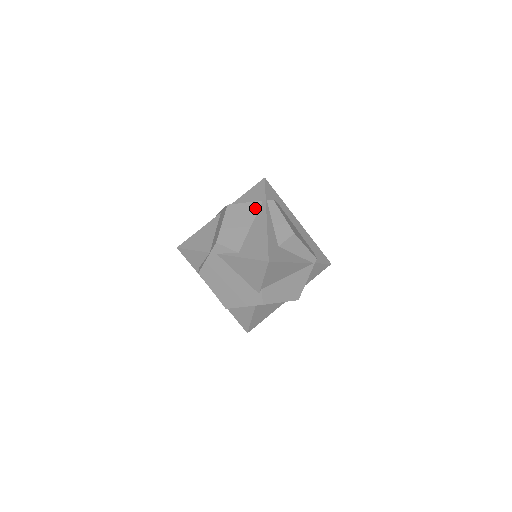
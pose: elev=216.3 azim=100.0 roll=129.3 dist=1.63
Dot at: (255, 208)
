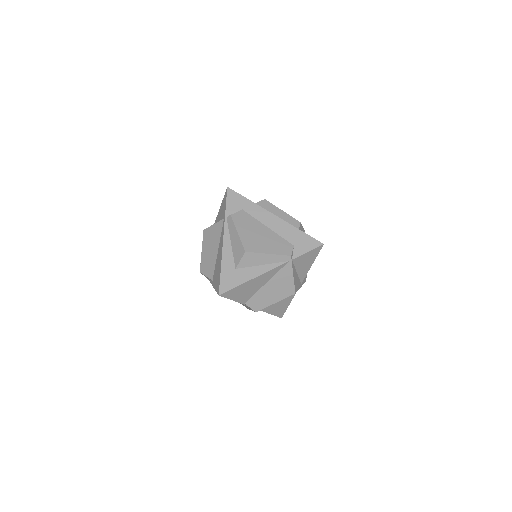
Dot at: (219, 229)
